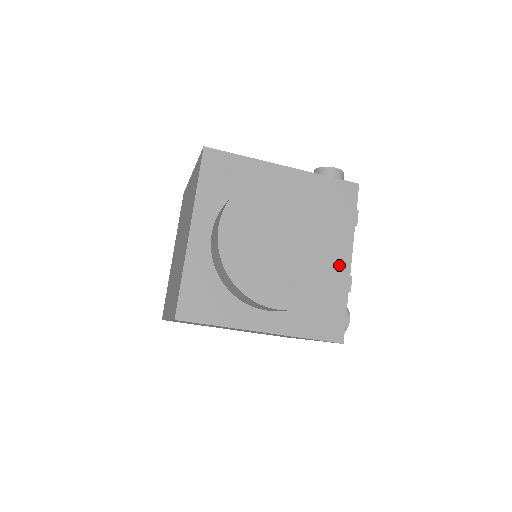
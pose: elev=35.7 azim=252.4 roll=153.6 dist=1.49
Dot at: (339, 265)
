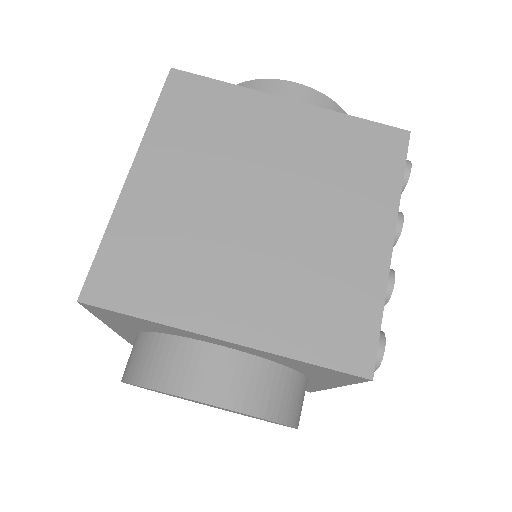
Dot at: occluded
